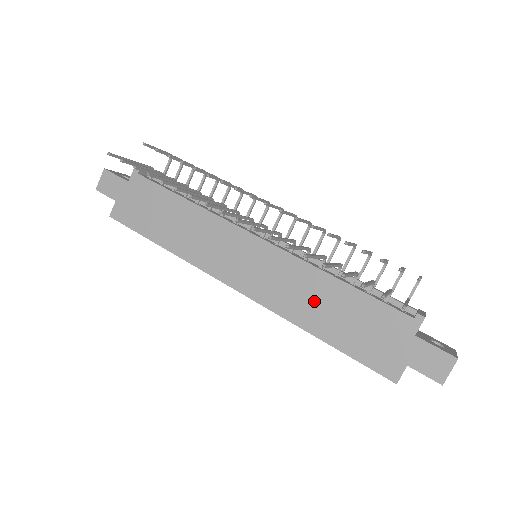
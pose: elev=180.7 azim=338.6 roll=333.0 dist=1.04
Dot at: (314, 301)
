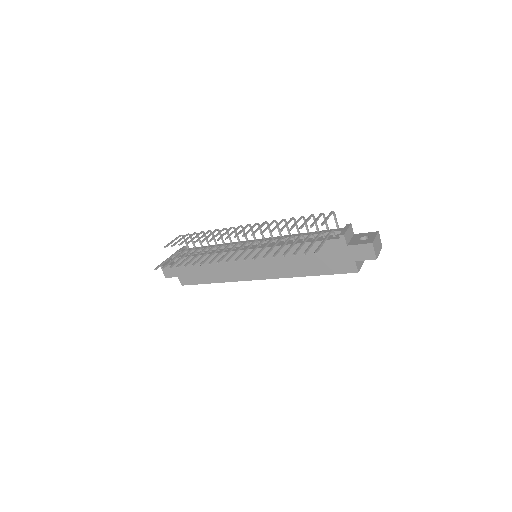
Dot at: (294, 261)
